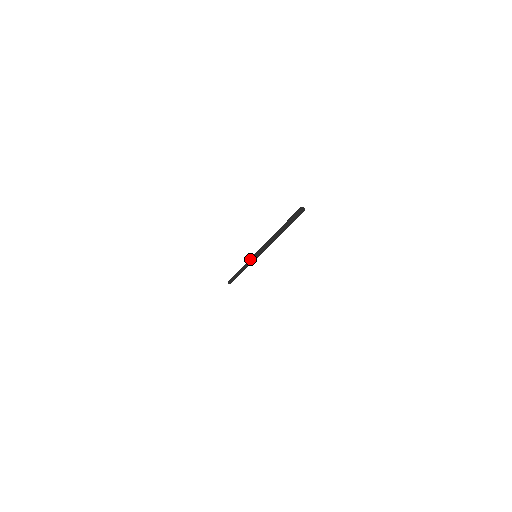
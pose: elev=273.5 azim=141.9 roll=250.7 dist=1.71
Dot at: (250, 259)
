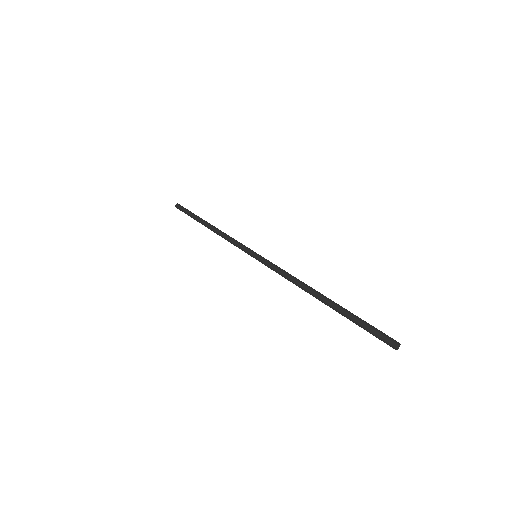
Dot at: (243, 249)
